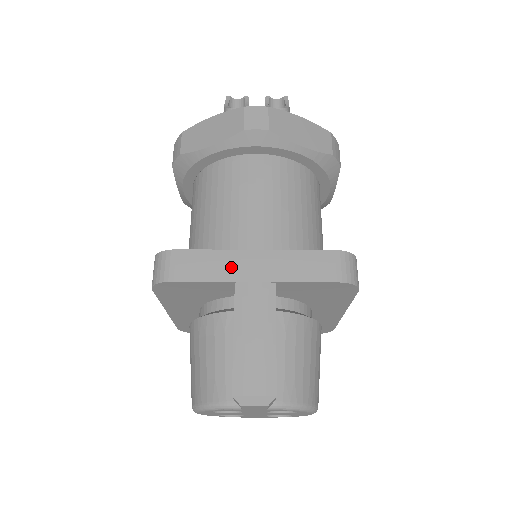
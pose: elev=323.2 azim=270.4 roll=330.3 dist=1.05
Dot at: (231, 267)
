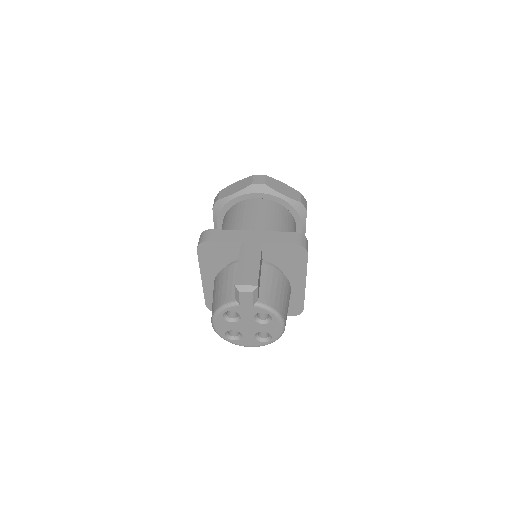
Dot at: (240, 237)
